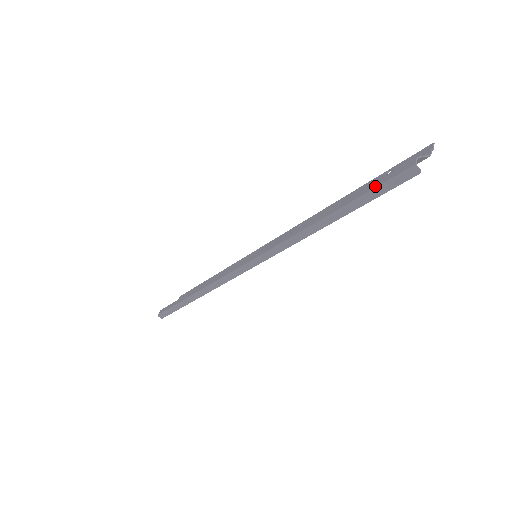
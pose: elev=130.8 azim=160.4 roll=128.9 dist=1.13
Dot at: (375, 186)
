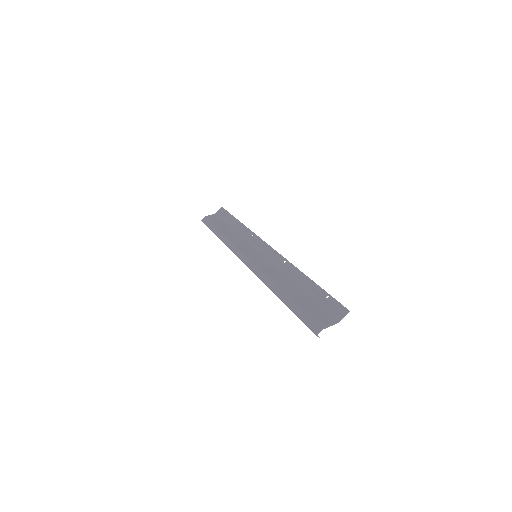
Dot at: (302, 318)
